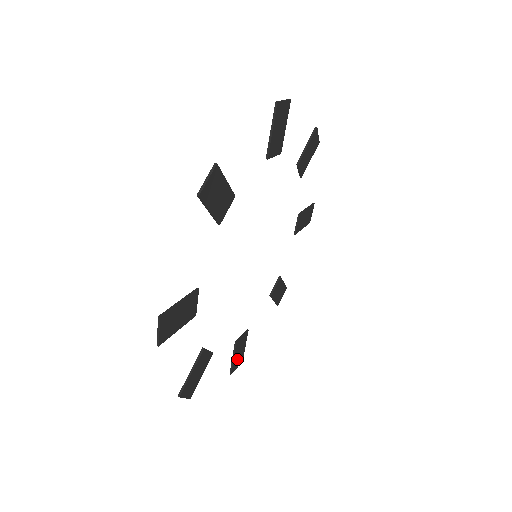
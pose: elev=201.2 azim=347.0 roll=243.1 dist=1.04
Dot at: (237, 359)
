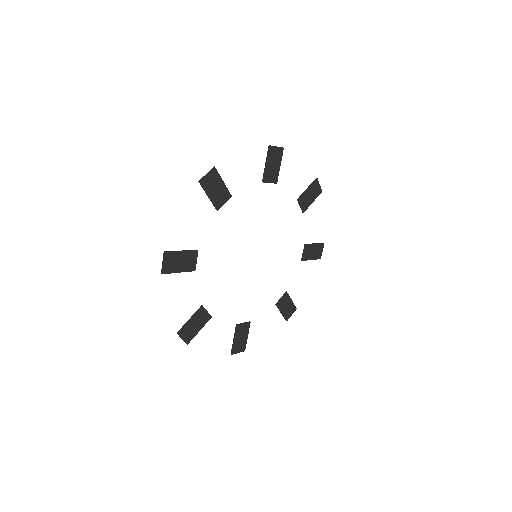
Dot at: (238, 344)
